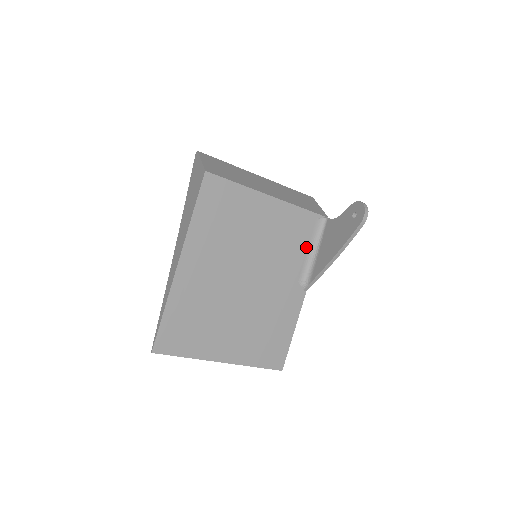
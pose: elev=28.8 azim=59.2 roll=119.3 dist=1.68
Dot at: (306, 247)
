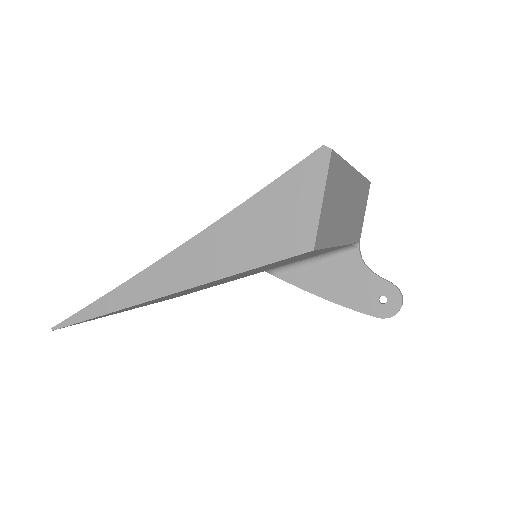
Dot at: occluded
